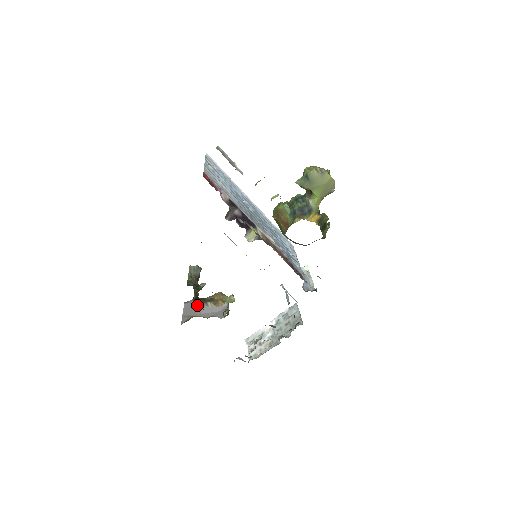
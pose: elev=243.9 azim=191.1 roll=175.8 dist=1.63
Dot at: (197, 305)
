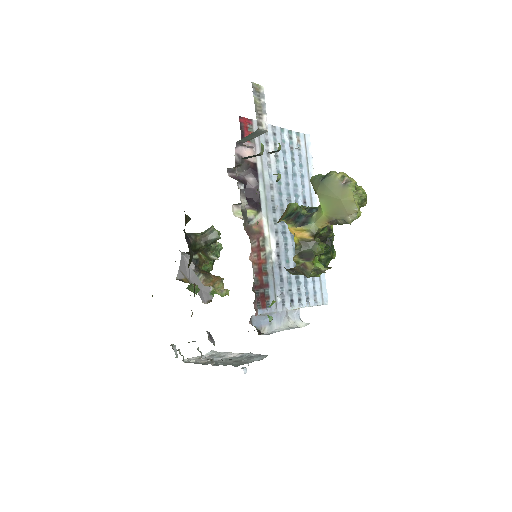
Dot at: (191, 267)
